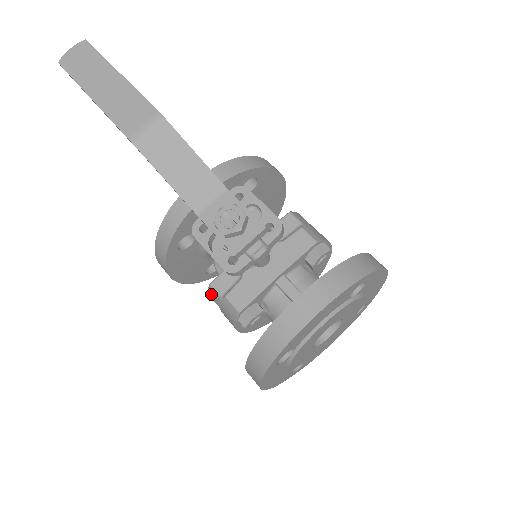
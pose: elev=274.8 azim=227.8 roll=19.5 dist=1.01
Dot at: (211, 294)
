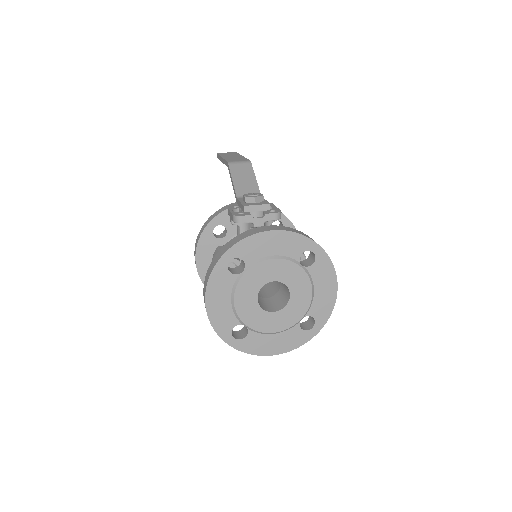
Dot at: (214, 254)
